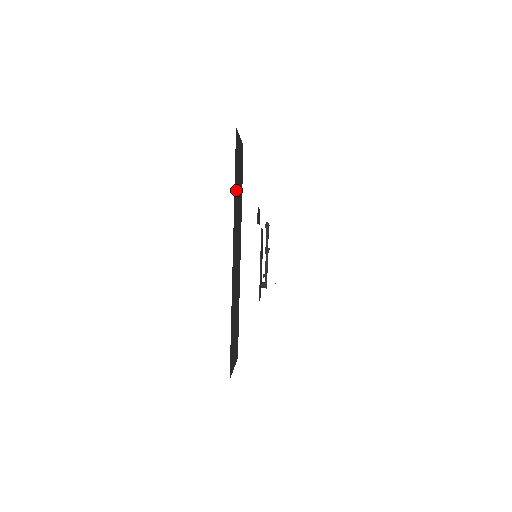
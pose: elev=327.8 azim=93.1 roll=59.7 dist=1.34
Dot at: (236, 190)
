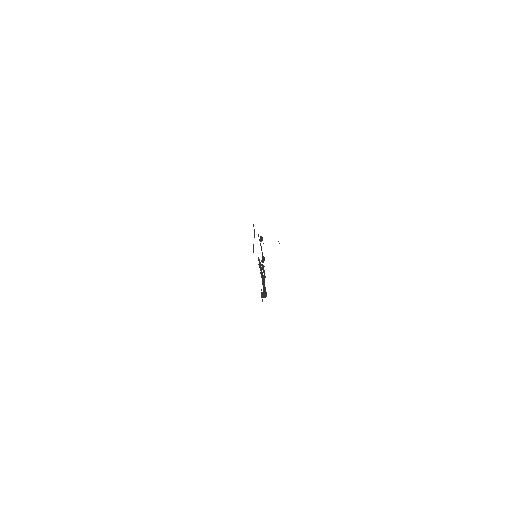
Dot at: occluded
